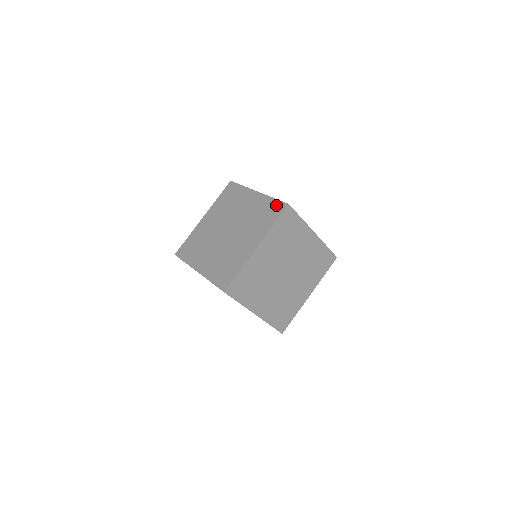
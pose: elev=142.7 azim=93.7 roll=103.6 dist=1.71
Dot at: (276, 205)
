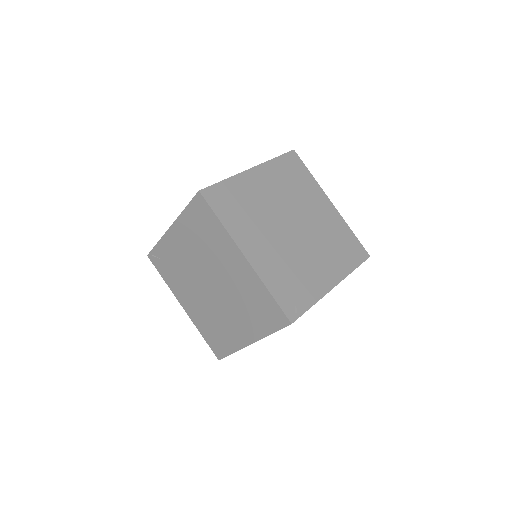
Dot at: occluded
